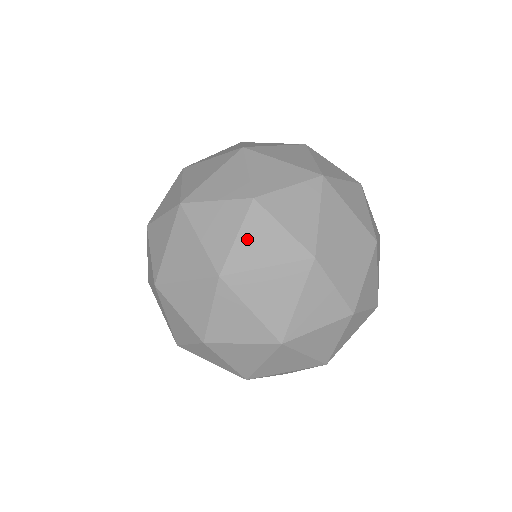
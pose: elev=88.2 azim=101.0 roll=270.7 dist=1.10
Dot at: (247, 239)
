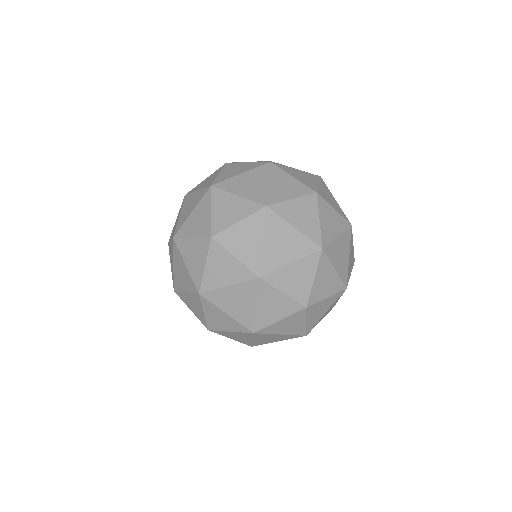
Dot at: (312, 318)
